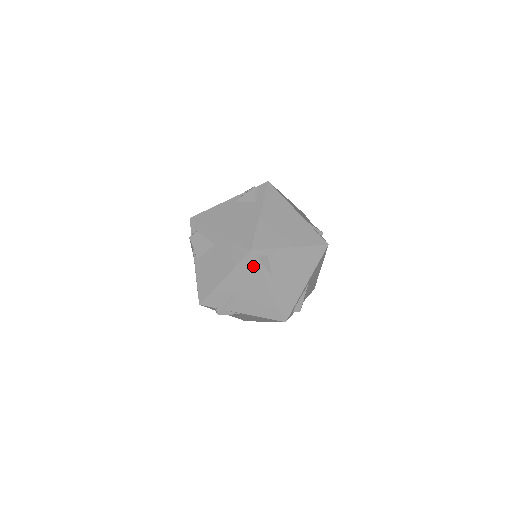
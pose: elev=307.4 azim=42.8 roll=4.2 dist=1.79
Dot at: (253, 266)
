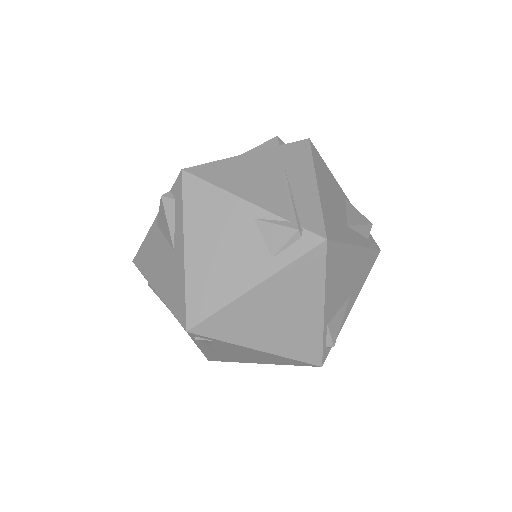
Dot at: occluded
